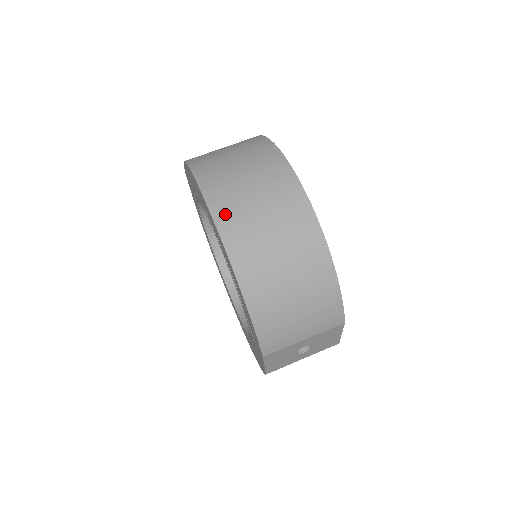
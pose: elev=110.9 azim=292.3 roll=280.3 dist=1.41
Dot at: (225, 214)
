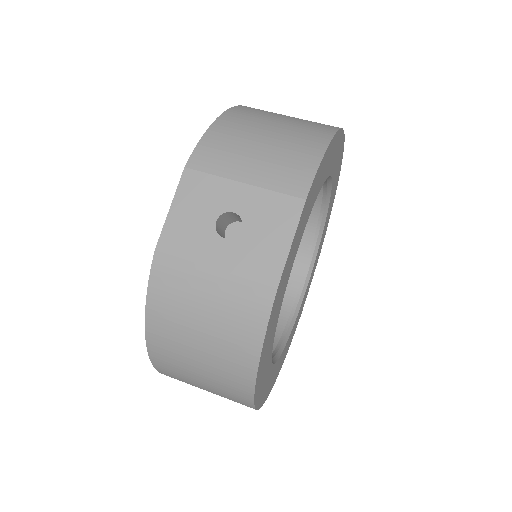
Dot at: occluded
